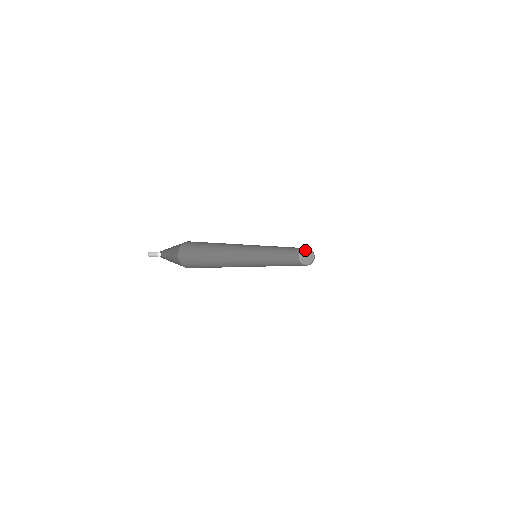
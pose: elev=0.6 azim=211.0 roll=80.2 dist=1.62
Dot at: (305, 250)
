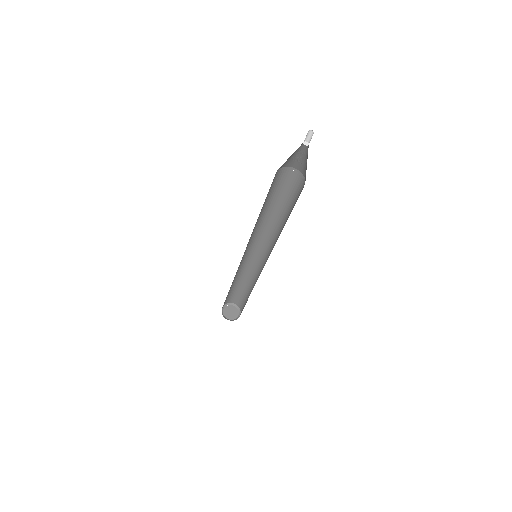
Dot at: (235, 306)
